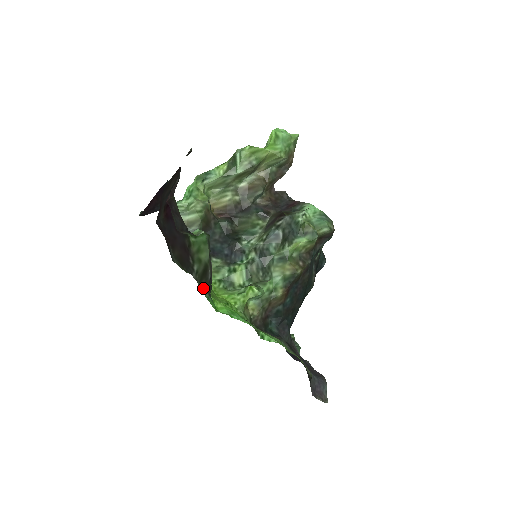
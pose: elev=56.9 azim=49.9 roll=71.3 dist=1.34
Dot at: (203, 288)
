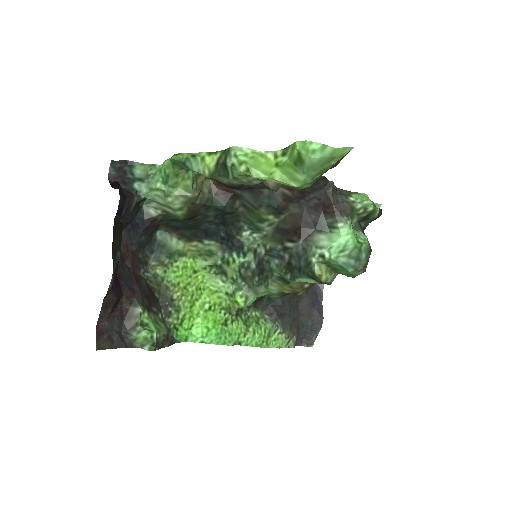
Dot at: (170, 332)
